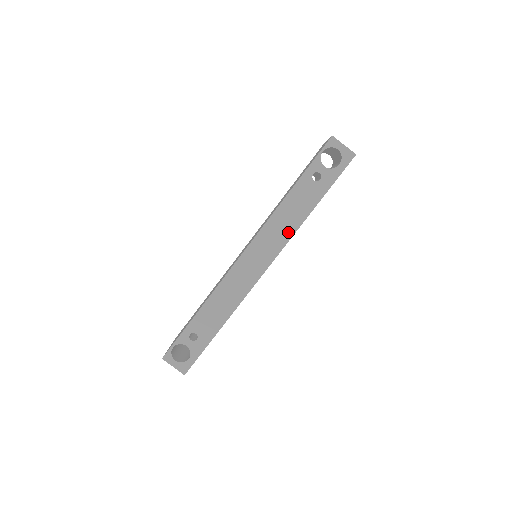
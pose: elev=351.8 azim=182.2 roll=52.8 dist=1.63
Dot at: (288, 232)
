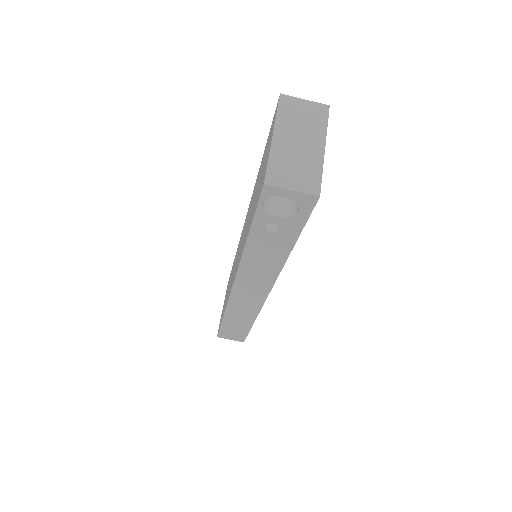
Dot at: (271, 272)
